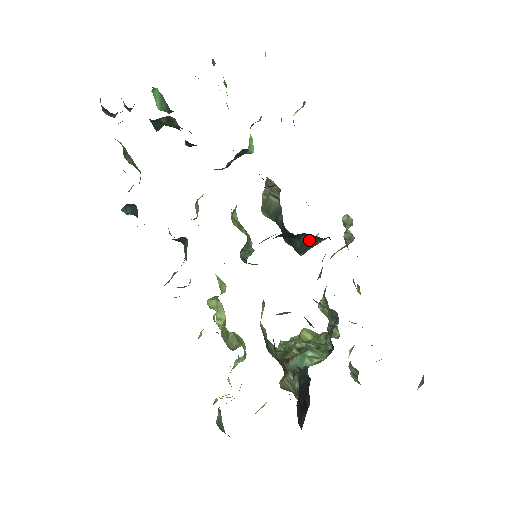
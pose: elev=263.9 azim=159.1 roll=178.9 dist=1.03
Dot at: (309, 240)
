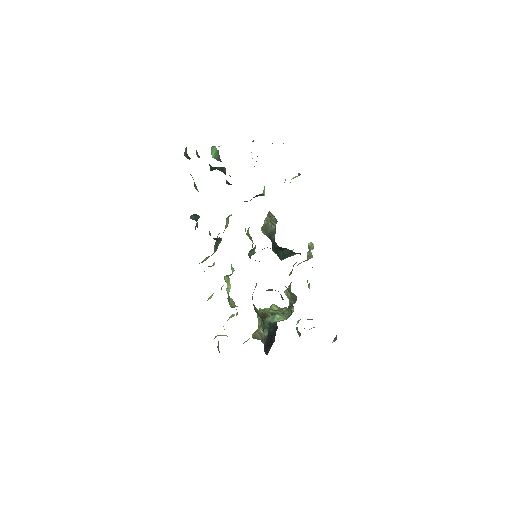
Dot at: (288, 253)
